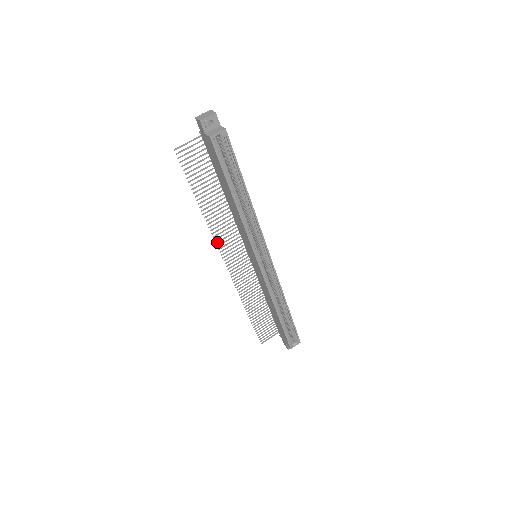
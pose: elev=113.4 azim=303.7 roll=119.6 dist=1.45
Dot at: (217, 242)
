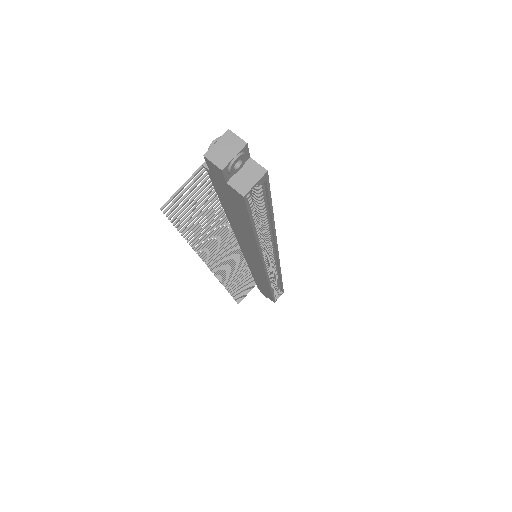
Dot at: (209, 264)
